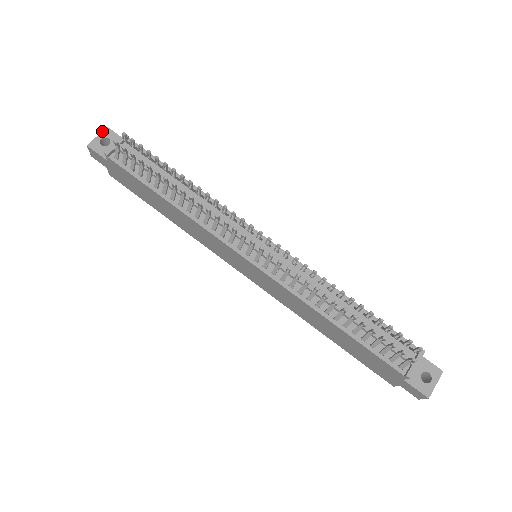
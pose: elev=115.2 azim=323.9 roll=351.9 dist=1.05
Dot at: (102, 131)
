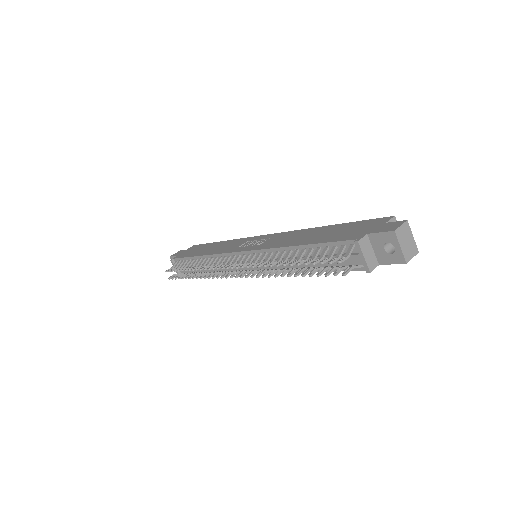
Dot at: occluded
